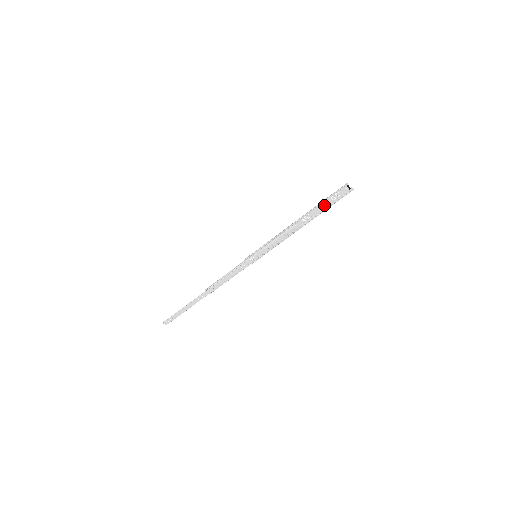
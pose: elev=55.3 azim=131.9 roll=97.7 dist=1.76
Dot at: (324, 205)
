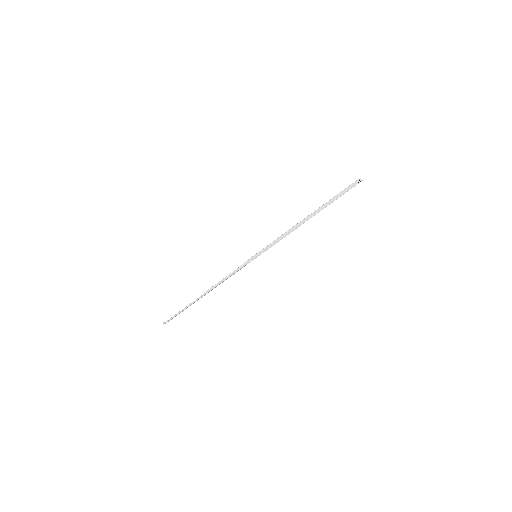
Dot at: occluded
